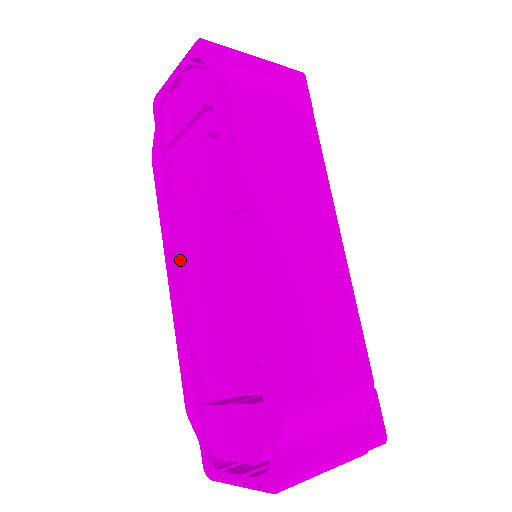
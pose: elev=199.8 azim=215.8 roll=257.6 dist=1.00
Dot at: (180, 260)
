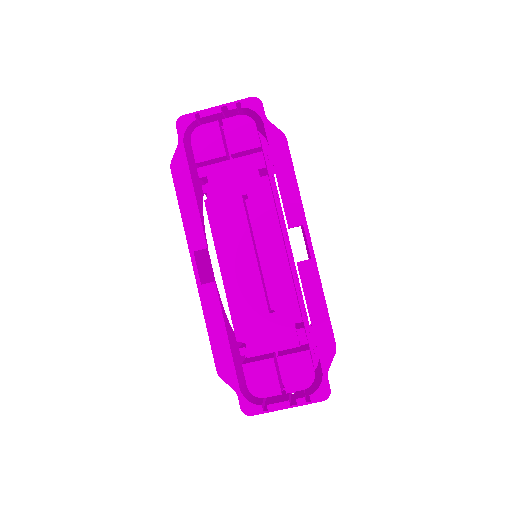
Dot at: (197, 256)
